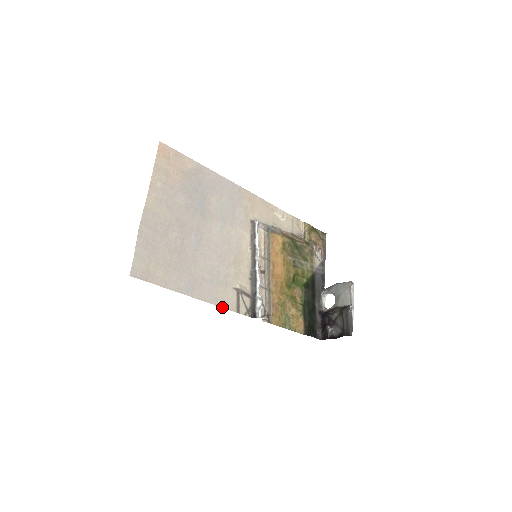
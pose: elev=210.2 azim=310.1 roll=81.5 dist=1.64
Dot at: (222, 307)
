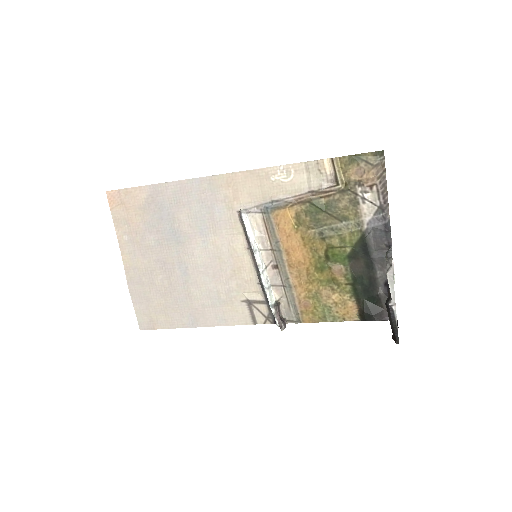
Dot at: (234, 325)
